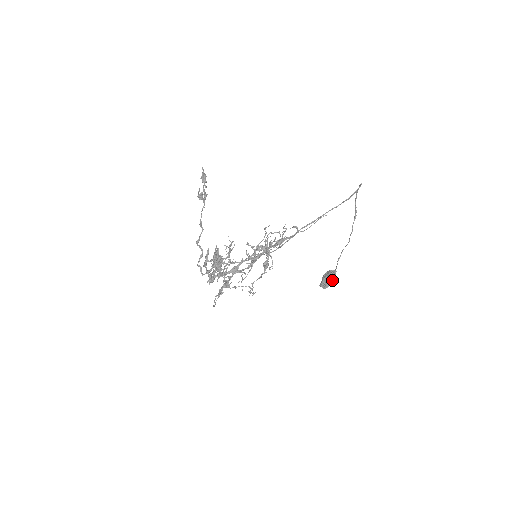
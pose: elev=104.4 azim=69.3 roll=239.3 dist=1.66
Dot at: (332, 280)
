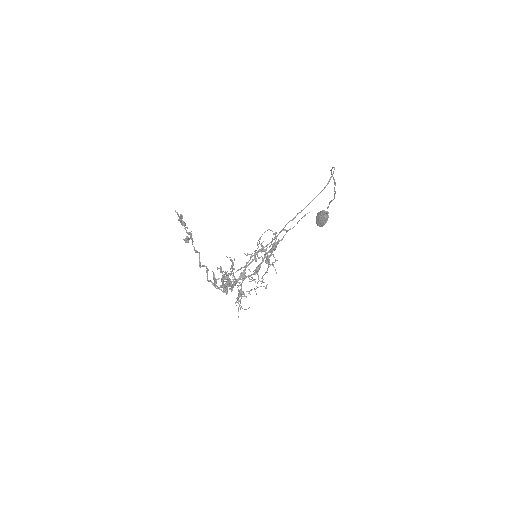
Dot at: (326, 220)
